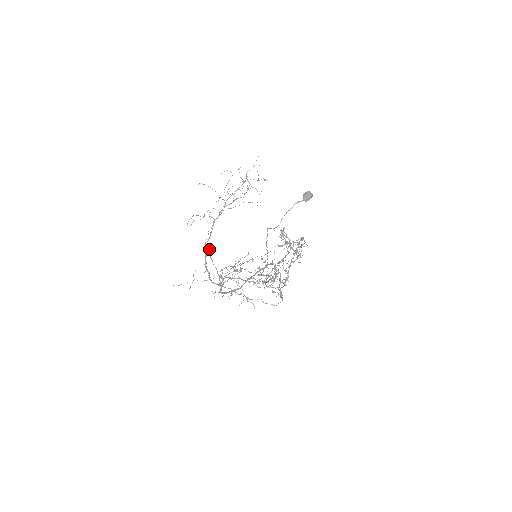
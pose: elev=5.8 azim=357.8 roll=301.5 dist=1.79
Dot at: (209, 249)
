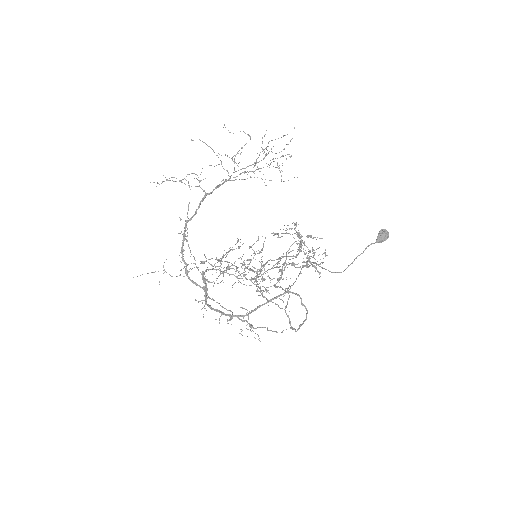
Dot at: occluded
